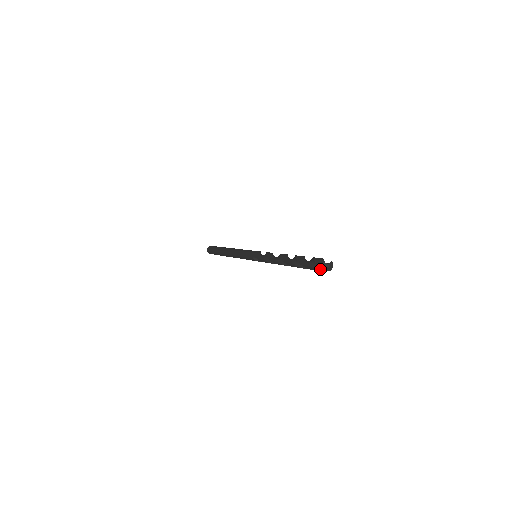
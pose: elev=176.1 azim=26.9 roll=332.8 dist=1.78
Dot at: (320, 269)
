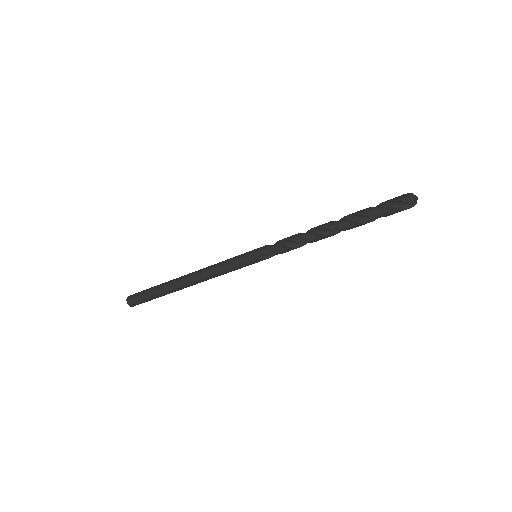
Dot at: (403, 208)
